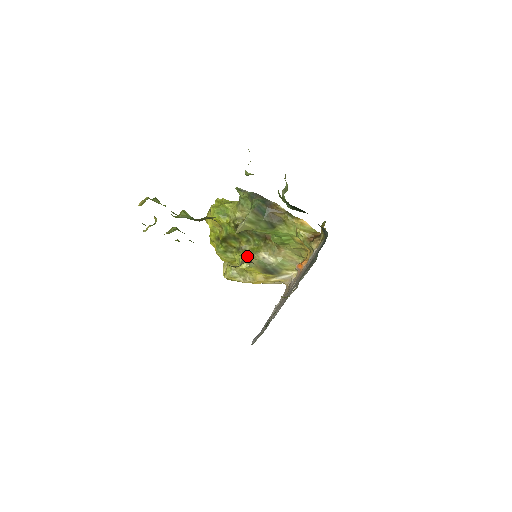
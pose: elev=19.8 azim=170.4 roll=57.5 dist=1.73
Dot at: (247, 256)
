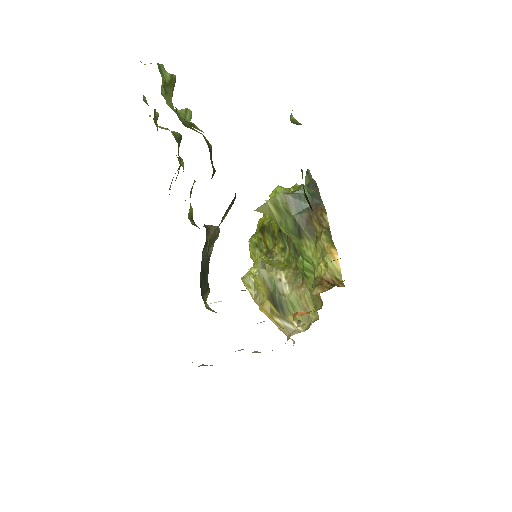
Dot at: (262, 260)
